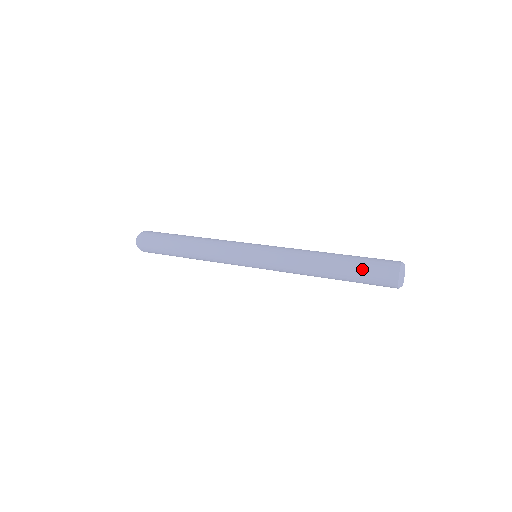
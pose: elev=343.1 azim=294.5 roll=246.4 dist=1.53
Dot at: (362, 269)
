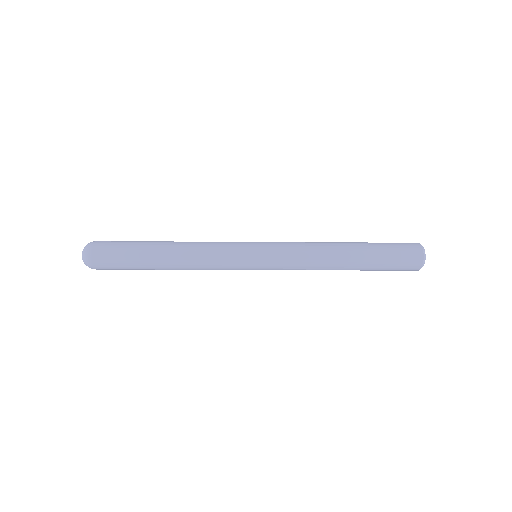
Dot at: (385, 249)
